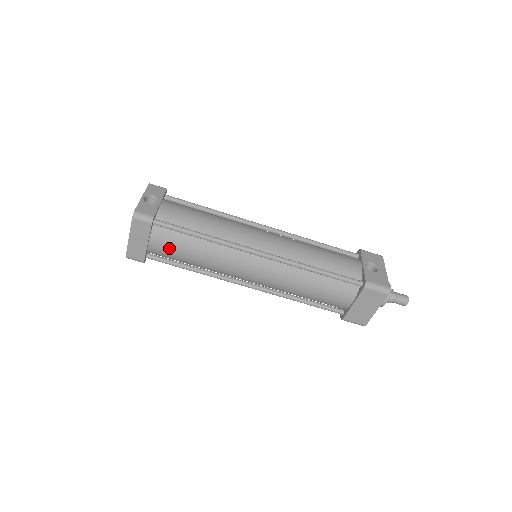
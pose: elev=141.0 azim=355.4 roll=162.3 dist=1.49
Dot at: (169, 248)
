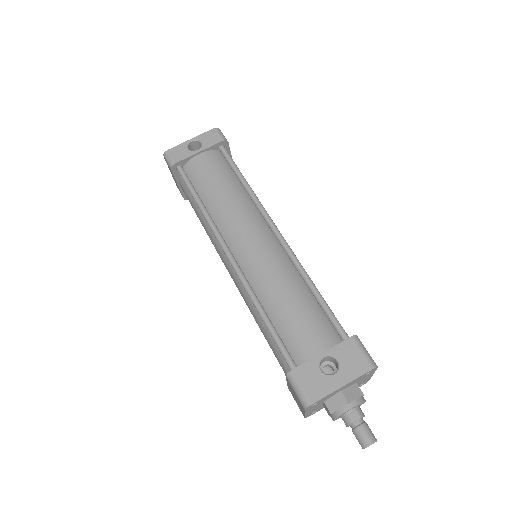
Dot at: (188, 199)
